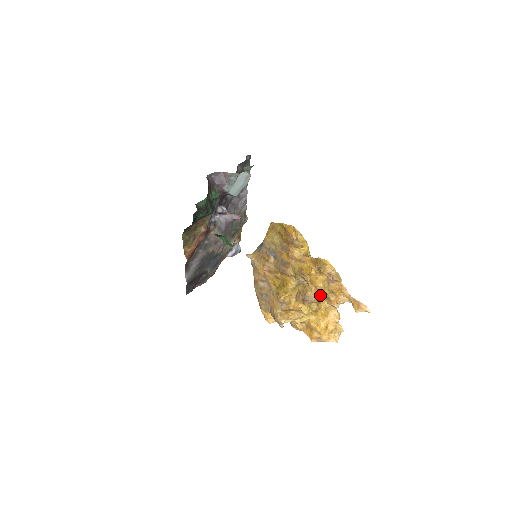
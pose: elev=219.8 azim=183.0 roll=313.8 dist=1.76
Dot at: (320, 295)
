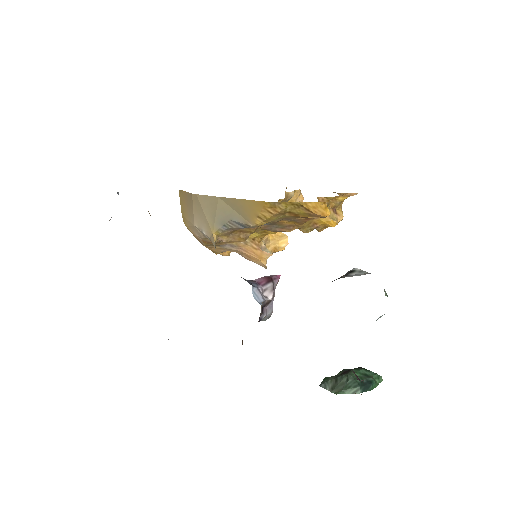
Dot at: occluded
